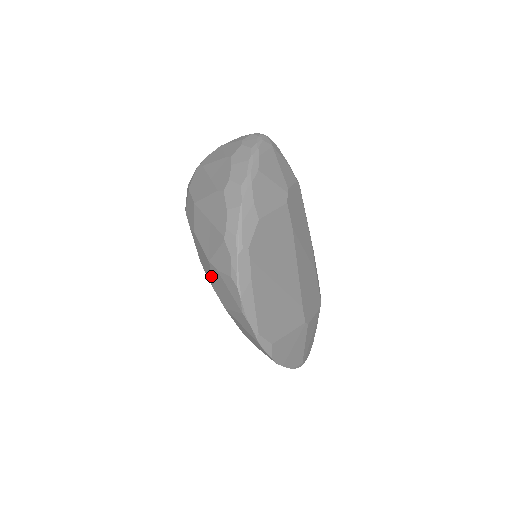
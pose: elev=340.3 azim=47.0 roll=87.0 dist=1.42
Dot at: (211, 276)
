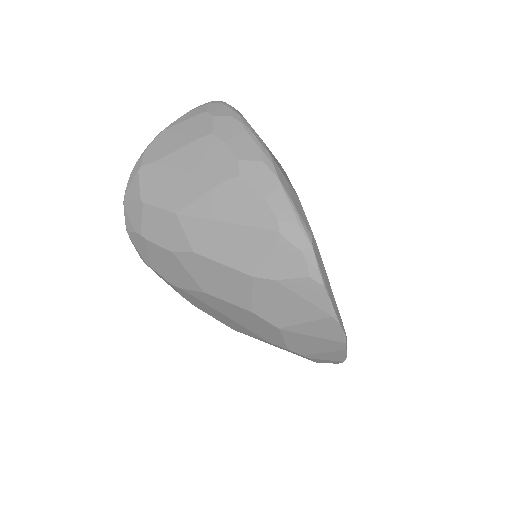
Dot at: (252, 296)
